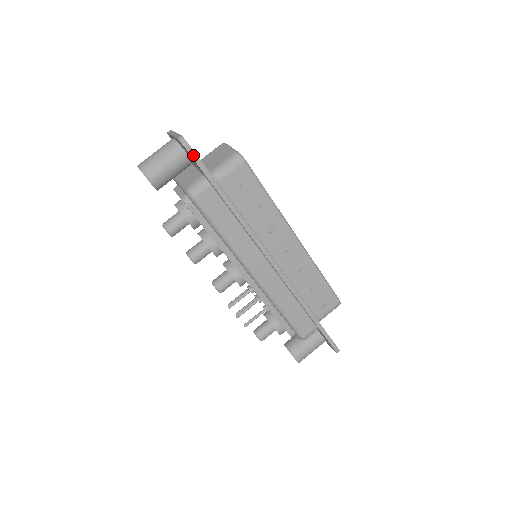
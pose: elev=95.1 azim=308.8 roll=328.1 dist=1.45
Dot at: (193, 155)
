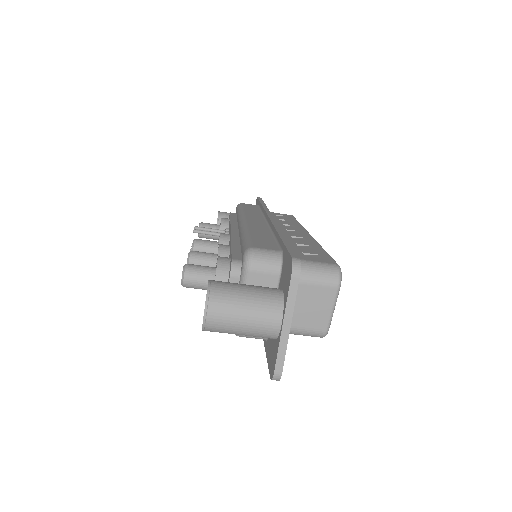
Dot at: occluded
